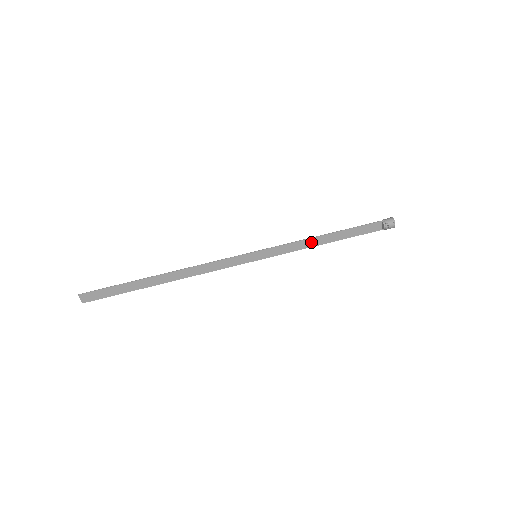
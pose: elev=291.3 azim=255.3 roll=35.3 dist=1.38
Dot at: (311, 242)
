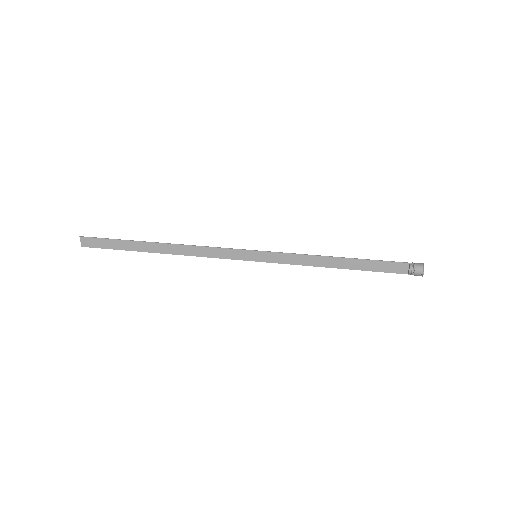
Dot at: (320, 261)
